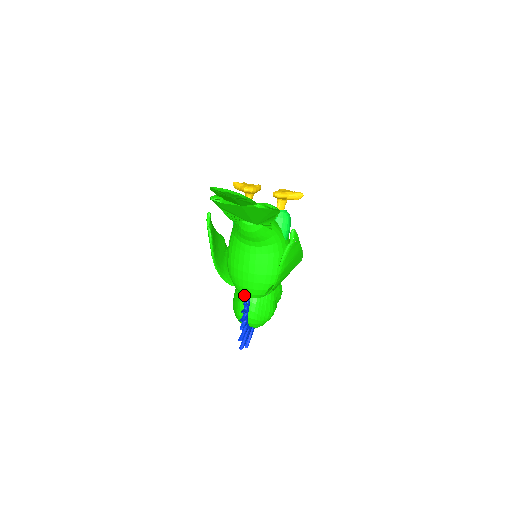
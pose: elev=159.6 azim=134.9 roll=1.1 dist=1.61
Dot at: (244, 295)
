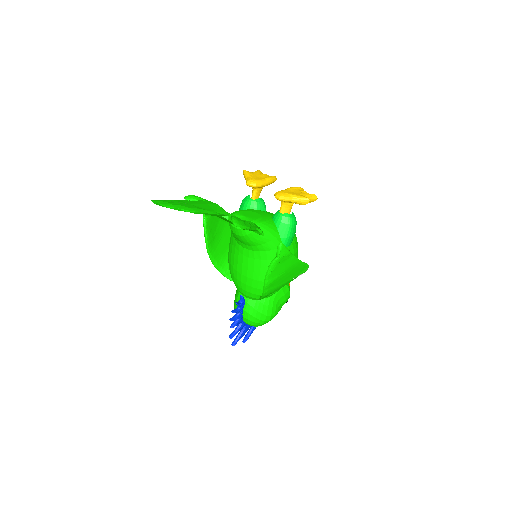
Dot at: (241, 293)
